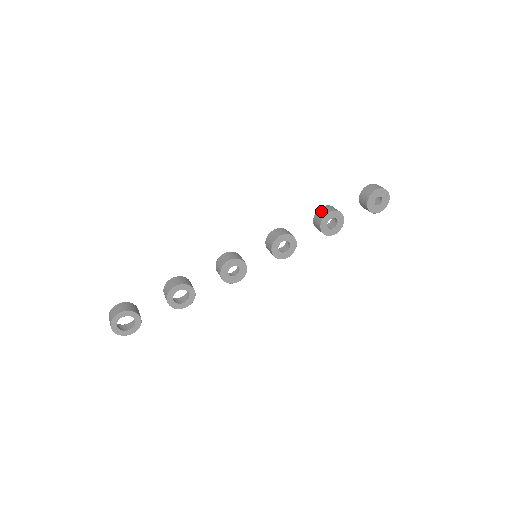
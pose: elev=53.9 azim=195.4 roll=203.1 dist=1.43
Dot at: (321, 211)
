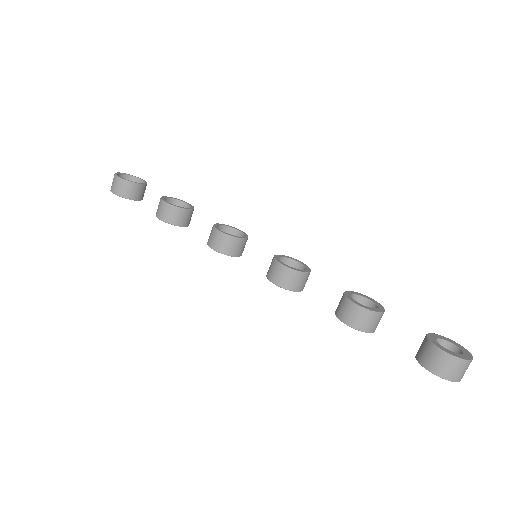
Dot at: (347, 309)
